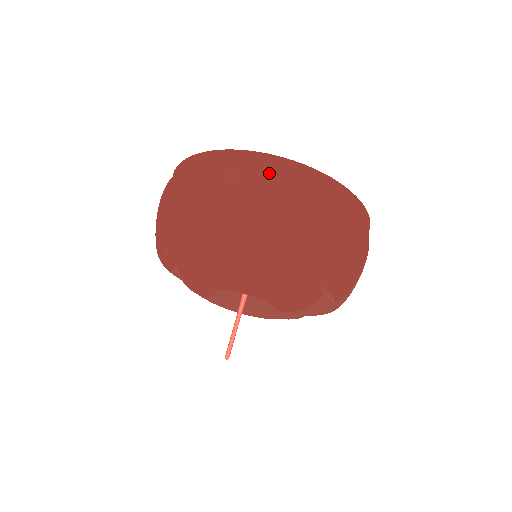
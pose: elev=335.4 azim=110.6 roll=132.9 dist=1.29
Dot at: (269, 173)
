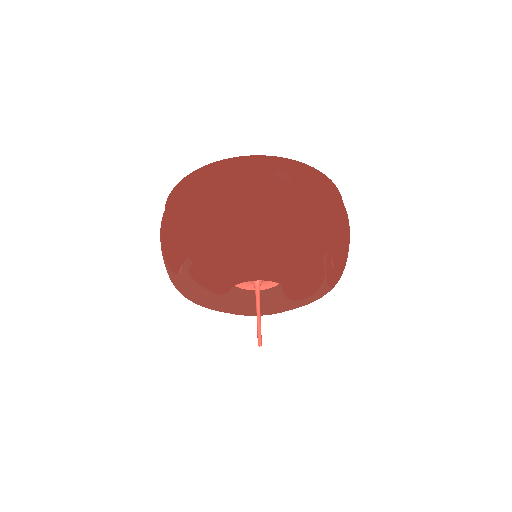
Dot at: (309, 177)
